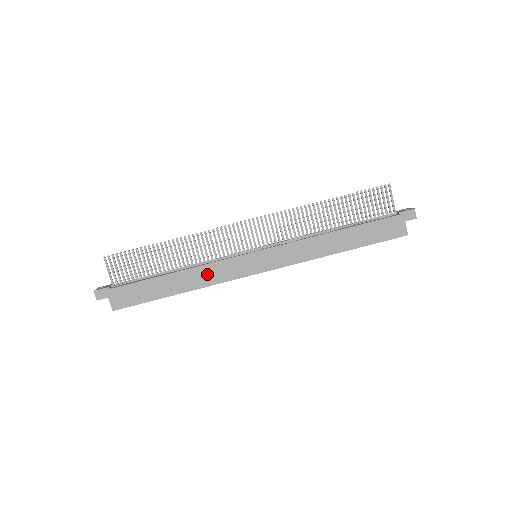
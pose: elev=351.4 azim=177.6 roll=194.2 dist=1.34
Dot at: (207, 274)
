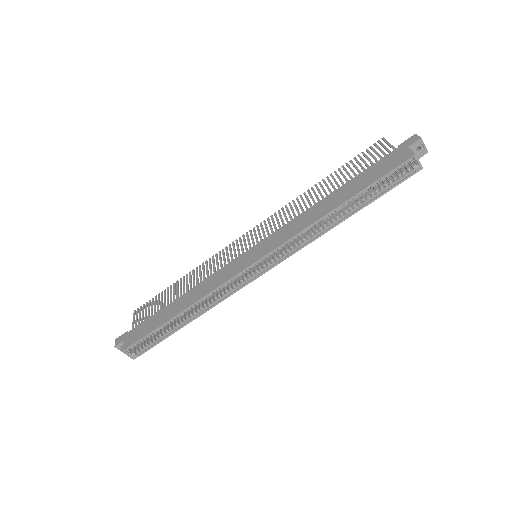
Dot at: (206, 286)
